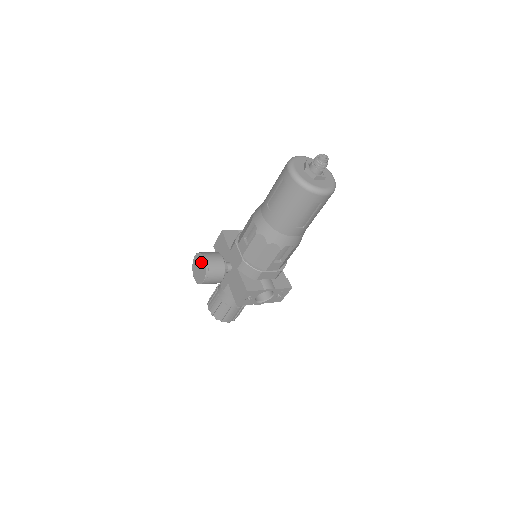
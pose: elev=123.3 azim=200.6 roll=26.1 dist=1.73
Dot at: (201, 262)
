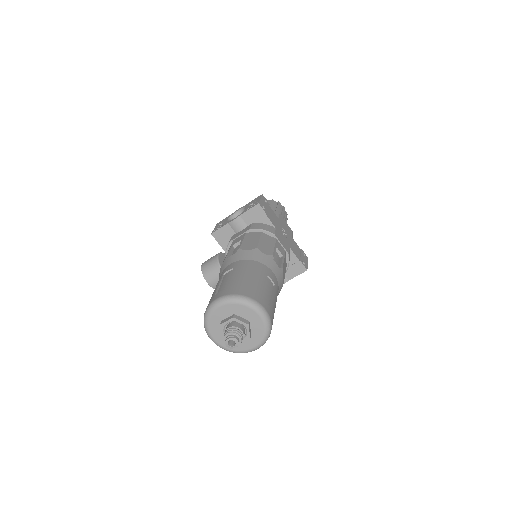
Dot at: occluded
